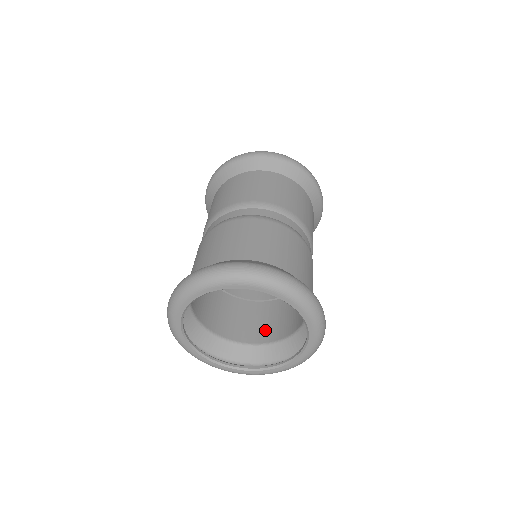
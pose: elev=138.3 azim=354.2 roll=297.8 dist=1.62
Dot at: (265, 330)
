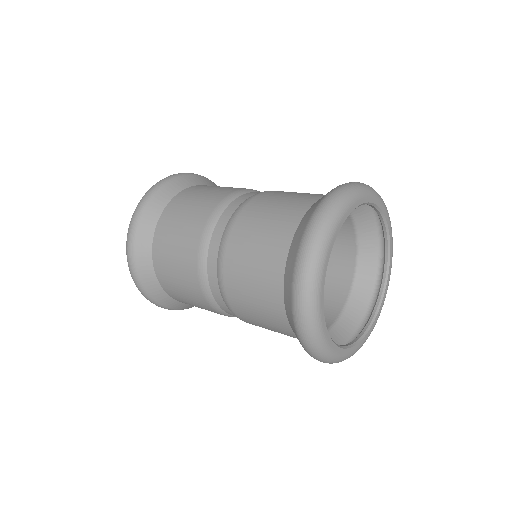
Dot at: occluded
